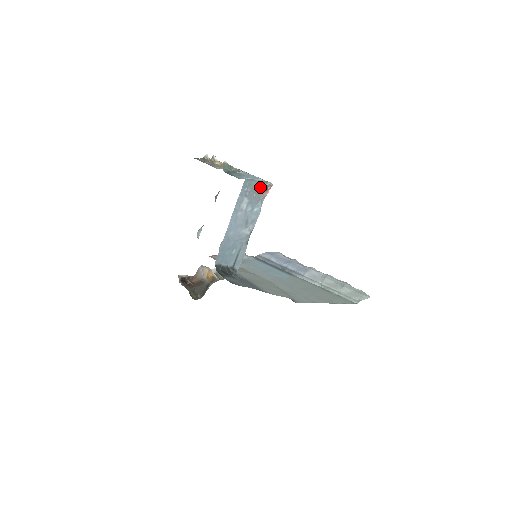
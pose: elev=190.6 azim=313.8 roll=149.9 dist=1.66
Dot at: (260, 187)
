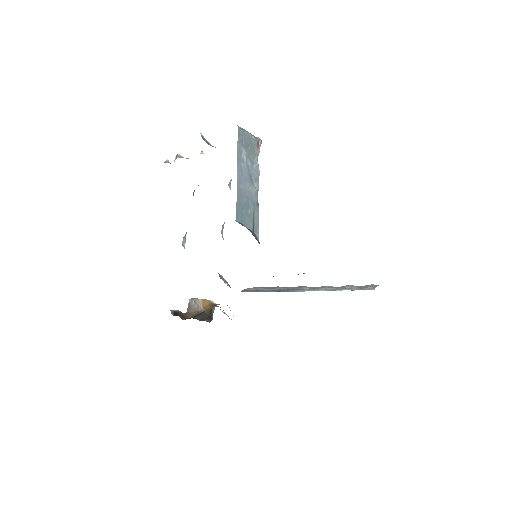
Dot at: (252, 141)
